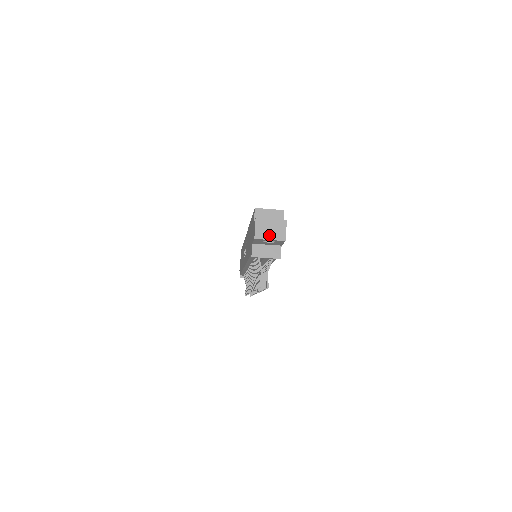
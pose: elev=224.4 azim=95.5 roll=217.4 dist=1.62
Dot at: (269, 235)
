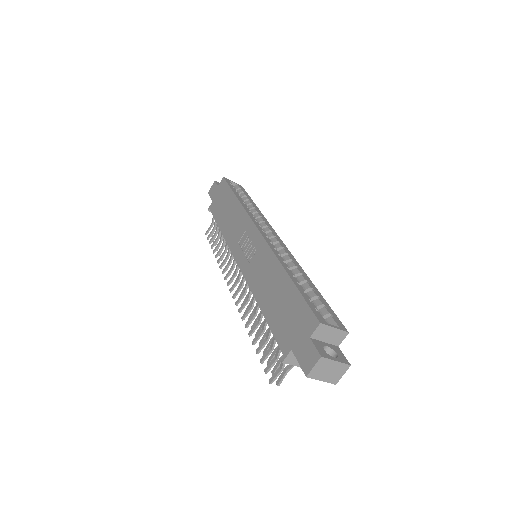
Dot at: (323, 376)
